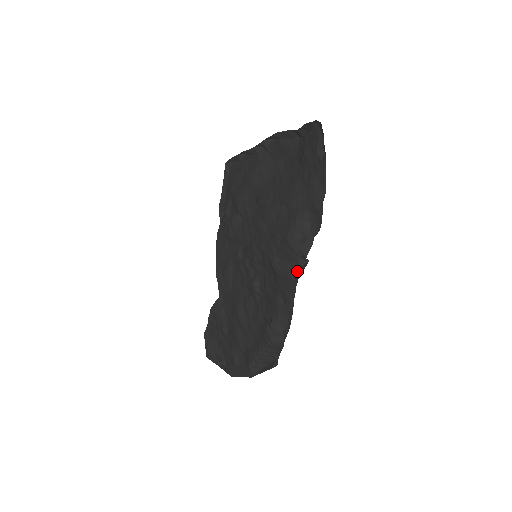
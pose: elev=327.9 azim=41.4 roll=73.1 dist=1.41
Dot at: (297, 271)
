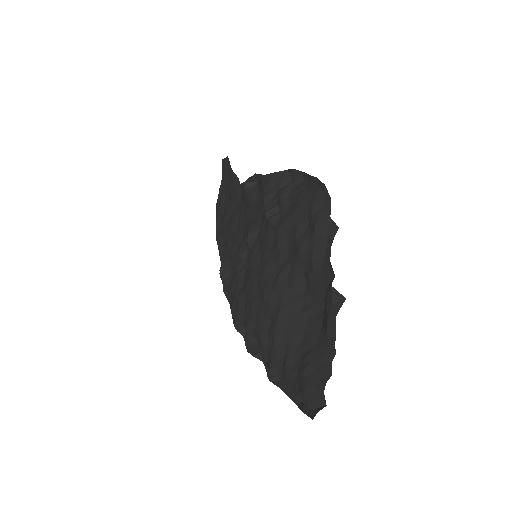
Dot at: (242, 325)
